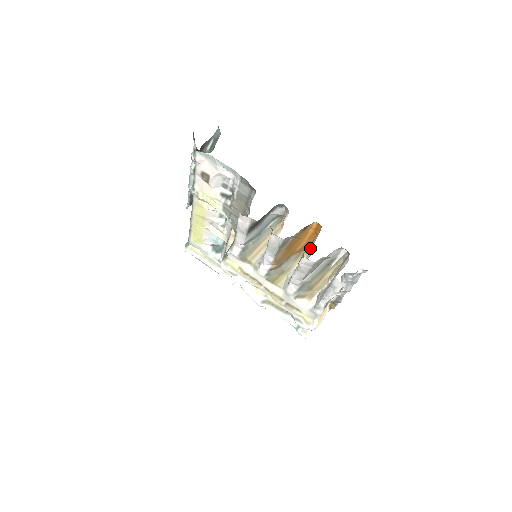
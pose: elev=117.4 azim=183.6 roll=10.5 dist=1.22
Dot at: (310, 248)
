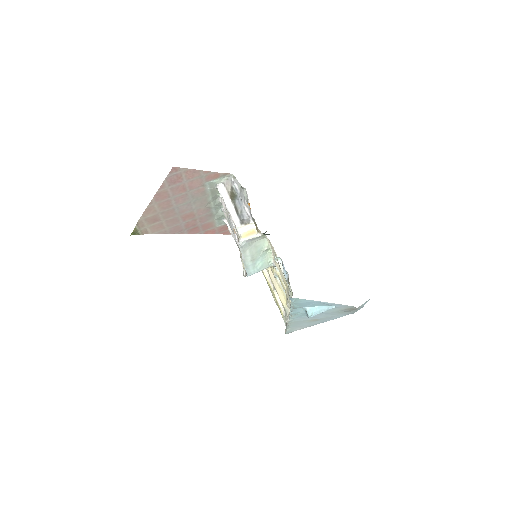
Dot at: occluded
